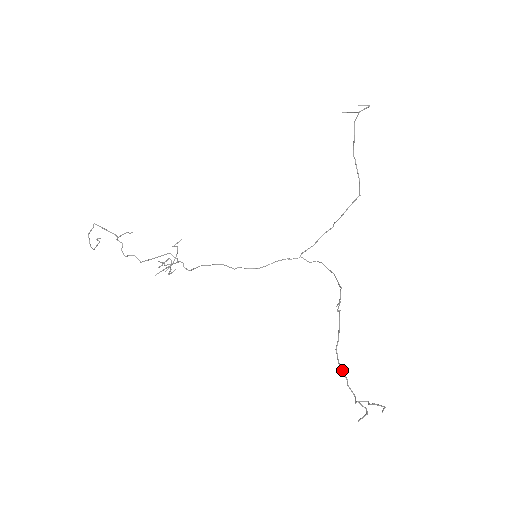
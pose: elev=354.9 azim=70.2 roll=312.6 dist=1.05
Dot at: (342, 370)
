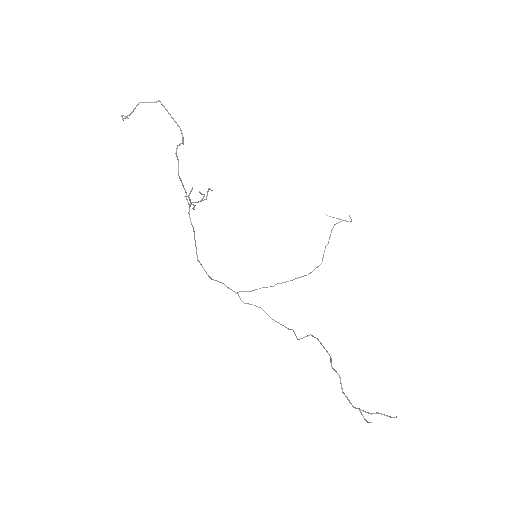
Dot at: occluded
